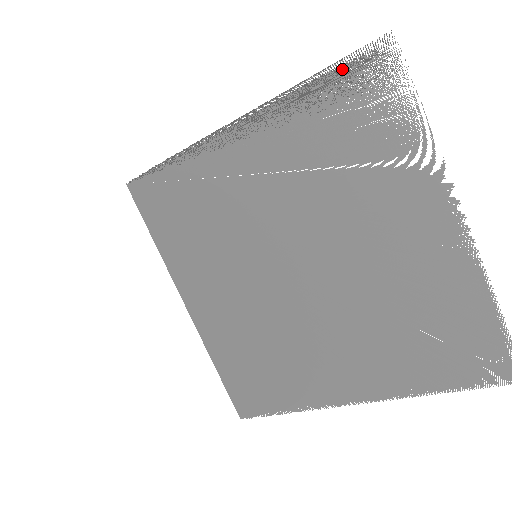
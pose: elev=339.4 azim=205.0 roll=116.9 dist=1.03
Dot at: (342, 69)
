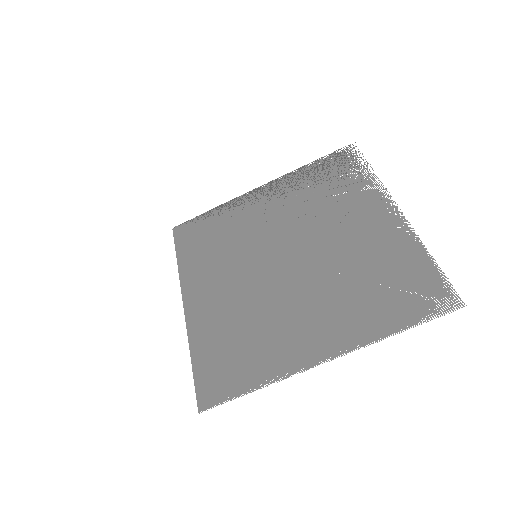
Dot at: (328, 156)
